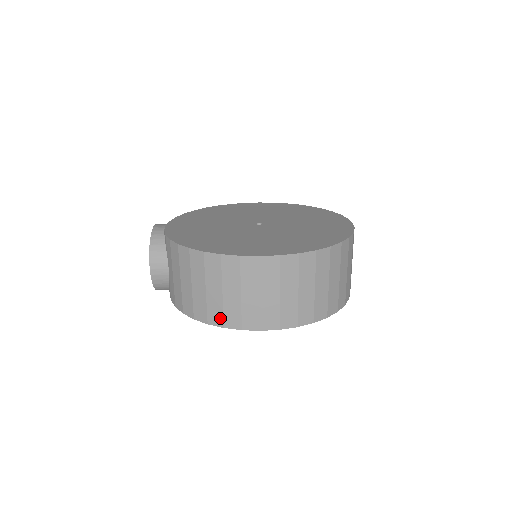
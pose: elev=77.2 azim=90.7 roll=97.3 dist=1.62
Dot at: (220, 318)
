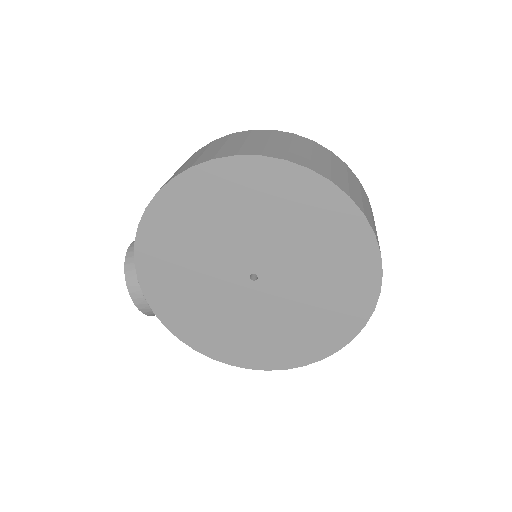
Dot at: occluded
